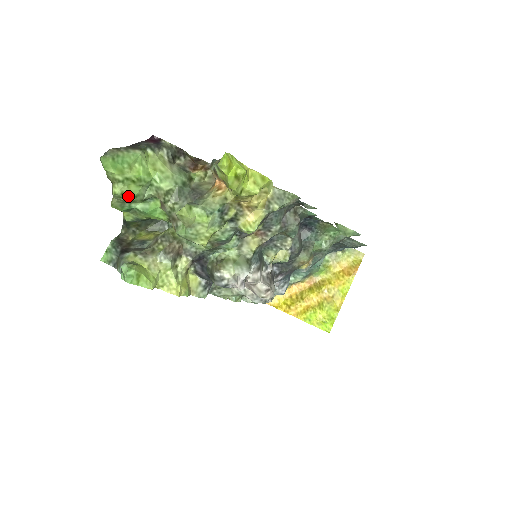
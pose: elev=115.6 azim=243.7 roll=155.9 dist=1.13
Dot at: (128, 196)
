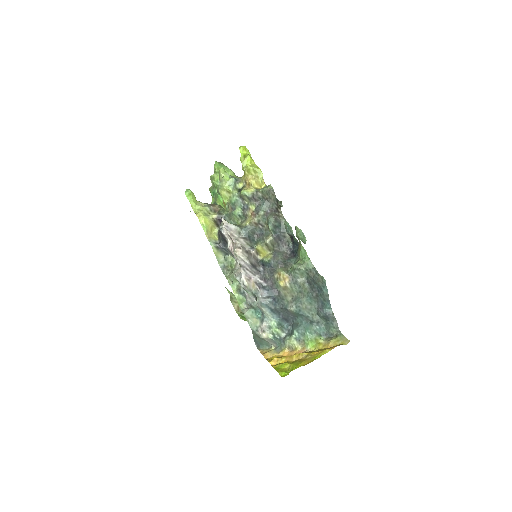
Dot at: (215, 179)
